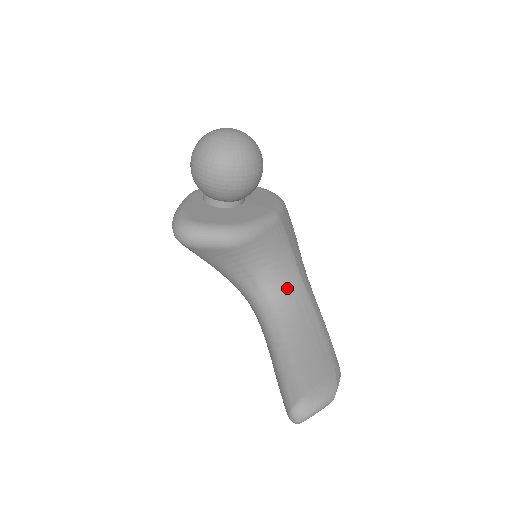
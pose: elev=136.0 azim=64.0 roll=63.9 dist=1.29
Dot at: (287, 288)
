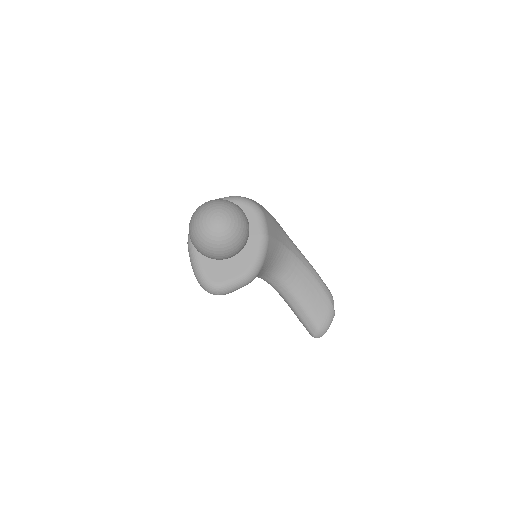
Dot at: (285, 266)
